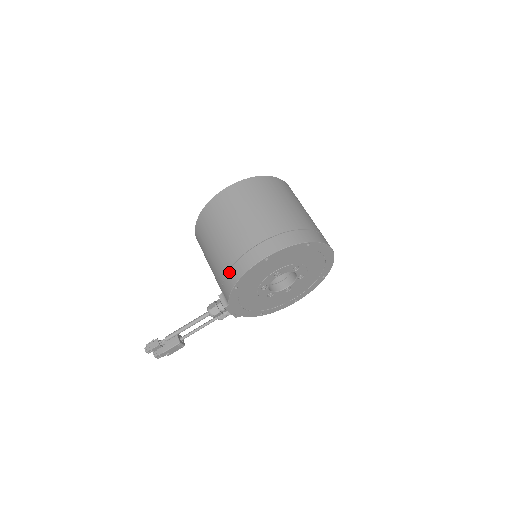
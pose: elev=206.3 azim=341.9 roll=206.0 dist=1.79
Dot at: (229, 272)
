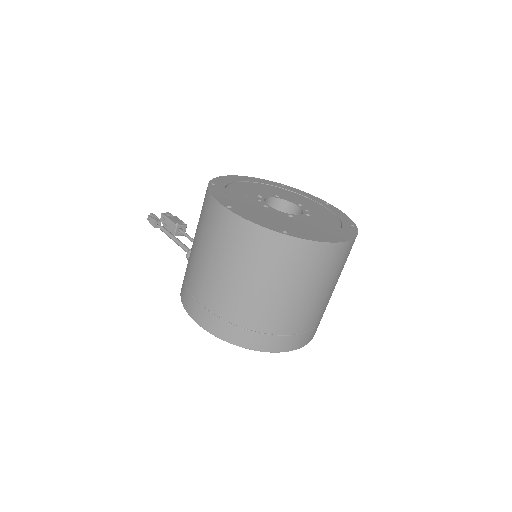
Dot at: (184, 276)
